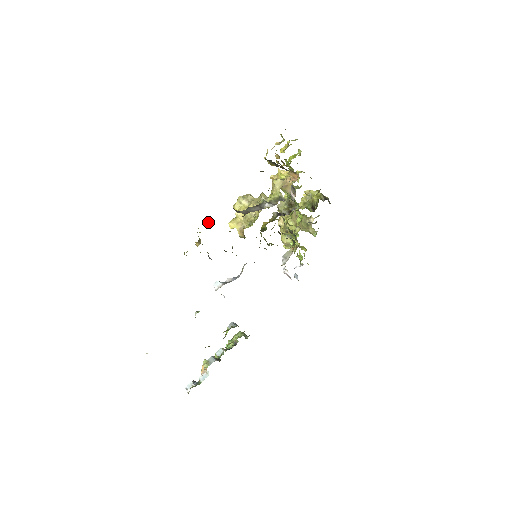
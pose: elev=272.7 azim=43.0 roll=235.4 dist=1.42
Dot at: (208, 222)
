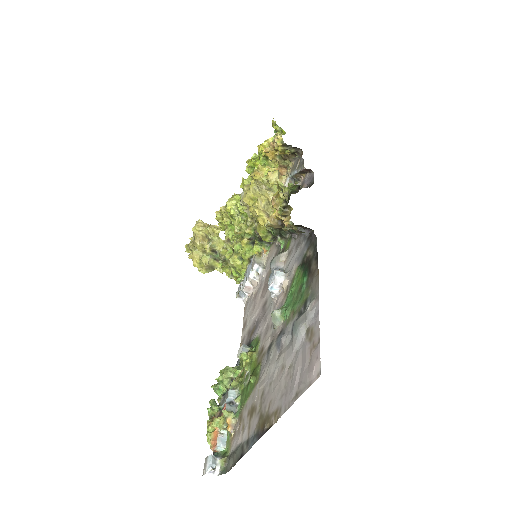
Dot at: (275, 195)
